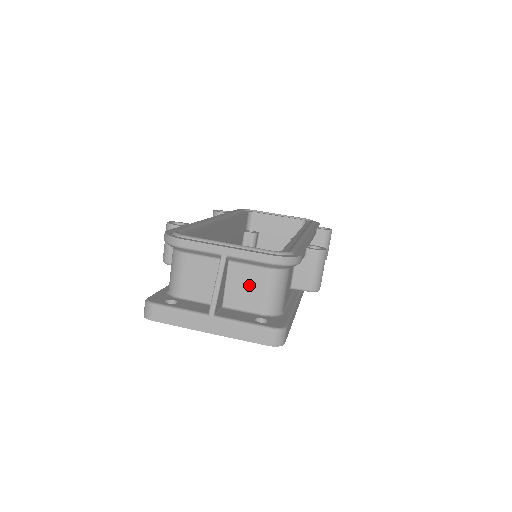
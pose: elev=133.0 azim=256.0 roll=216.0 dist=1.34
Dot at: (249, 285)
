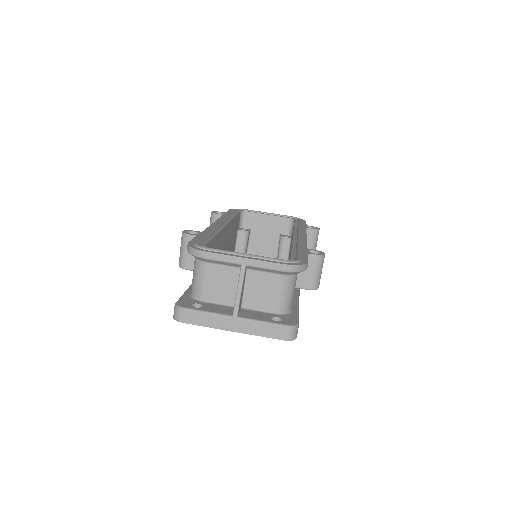
Dot at: (264, 289)
